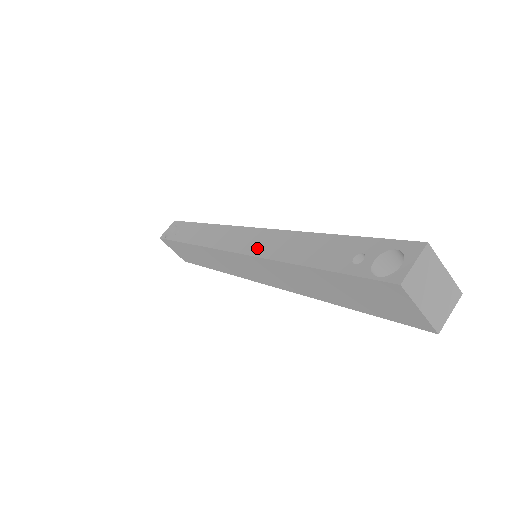
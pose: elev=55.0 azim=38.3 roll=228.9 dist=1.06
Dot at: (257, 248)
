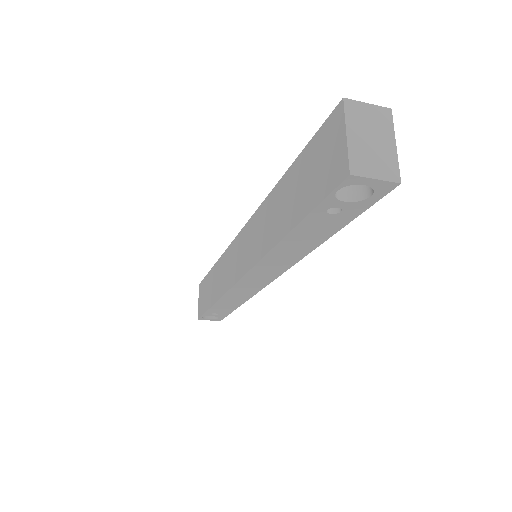
Dot at: occluded
